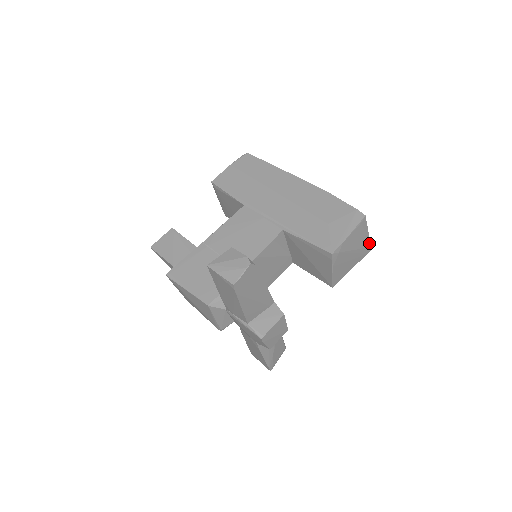
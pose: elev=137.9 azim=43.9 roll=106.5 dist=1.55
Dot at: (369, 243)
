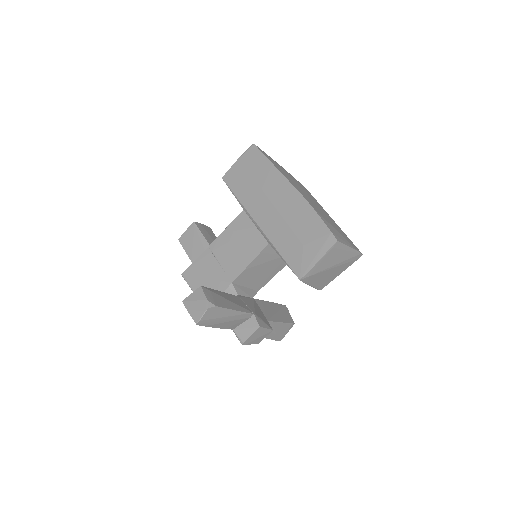
Dot at: (356, 252)
